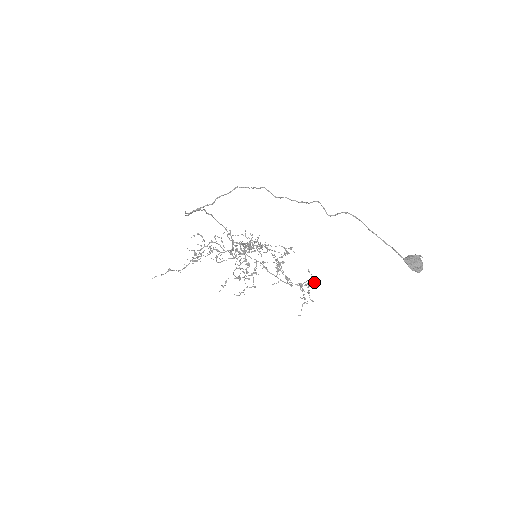
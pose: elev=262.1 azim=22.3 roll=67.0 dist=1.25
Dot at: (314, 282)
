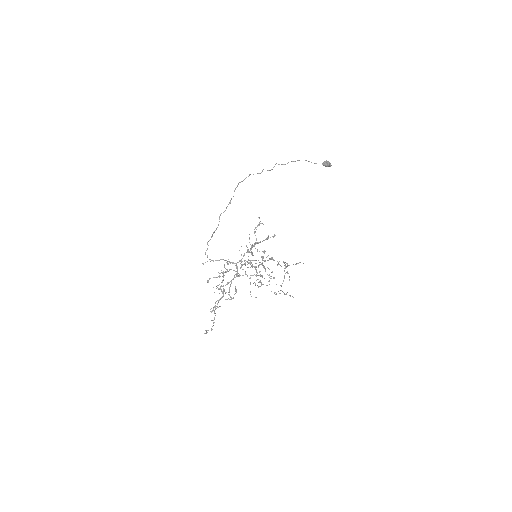
Dot at: (287, 264)
